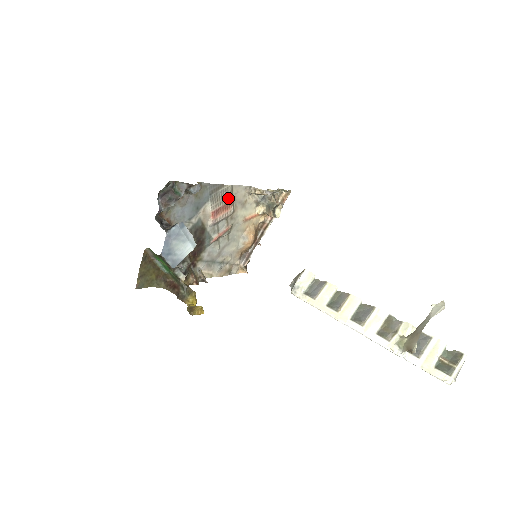
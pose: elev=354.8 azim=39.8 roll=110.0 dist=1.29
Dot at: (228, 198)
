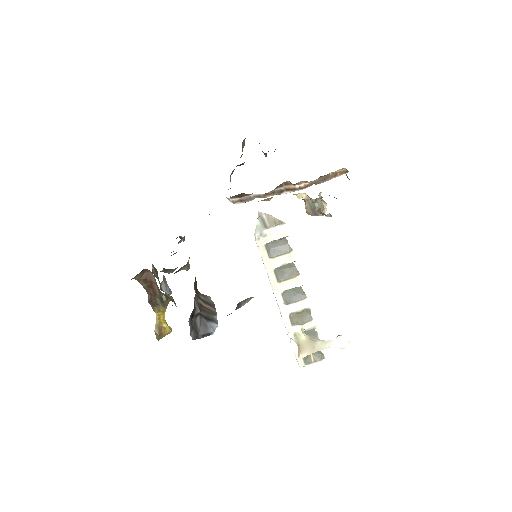
Dot at: occluded
